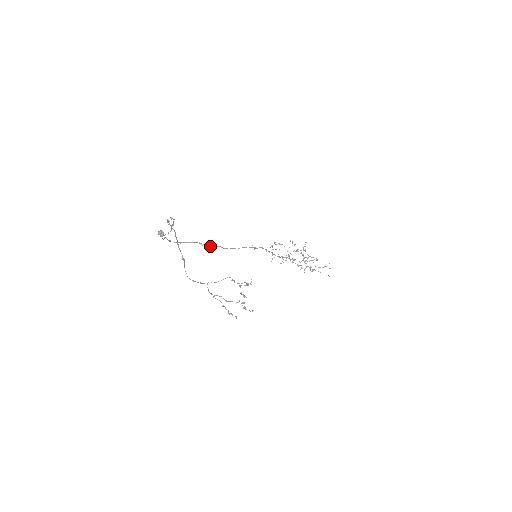
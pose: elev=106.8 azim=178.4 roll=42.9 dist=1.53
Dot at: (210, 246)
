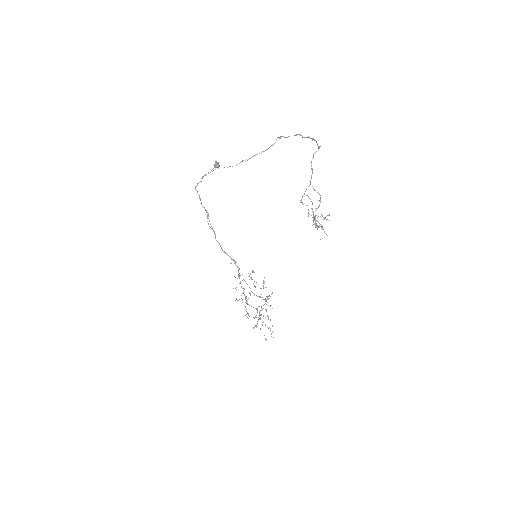
Dot at: (211, 226)
